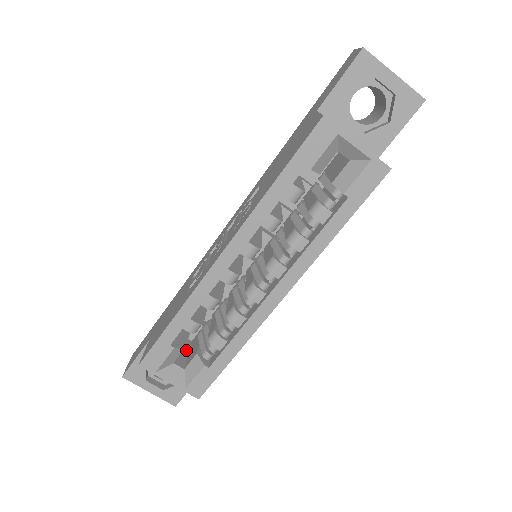
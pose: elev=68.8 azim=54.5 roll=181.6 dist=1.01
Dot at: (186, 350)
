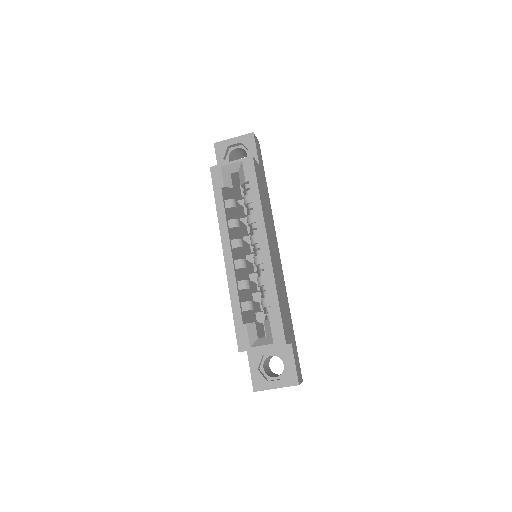
Dot at: occluded
